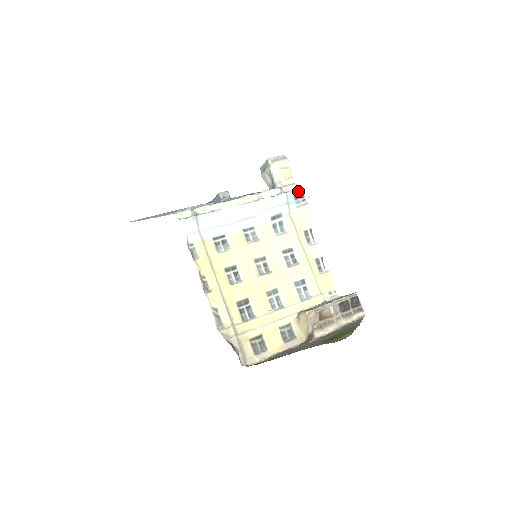
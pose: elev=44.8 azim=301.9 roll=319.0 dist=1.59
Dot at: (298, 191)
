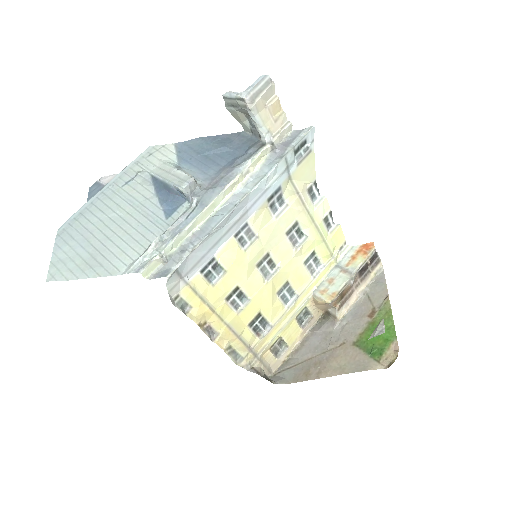
Dot at: (298, 140)
